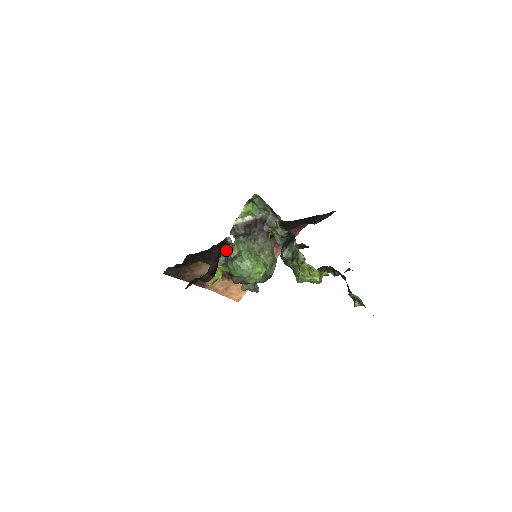
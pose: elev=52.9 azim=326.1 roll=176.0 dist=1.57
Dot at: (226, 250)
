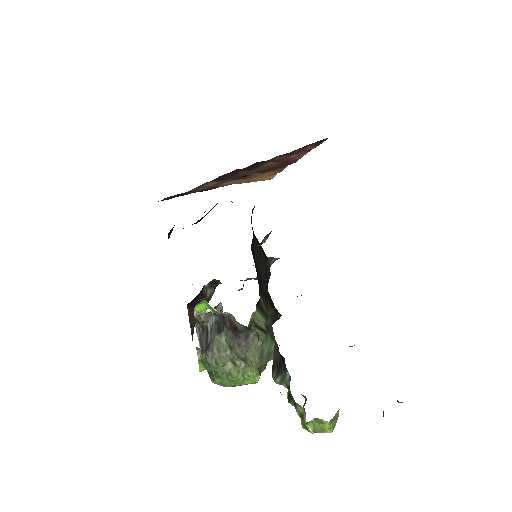
Dot at: (207, 284)
